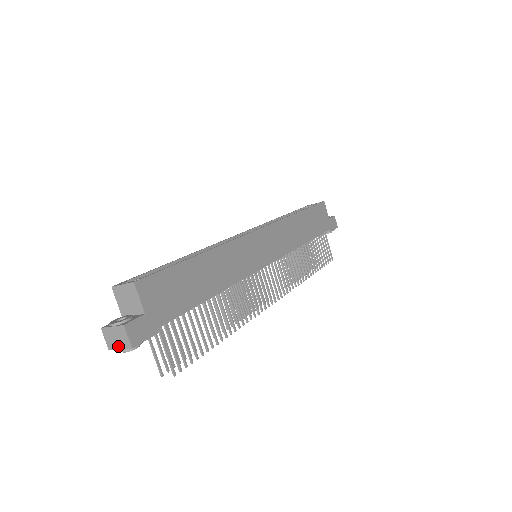
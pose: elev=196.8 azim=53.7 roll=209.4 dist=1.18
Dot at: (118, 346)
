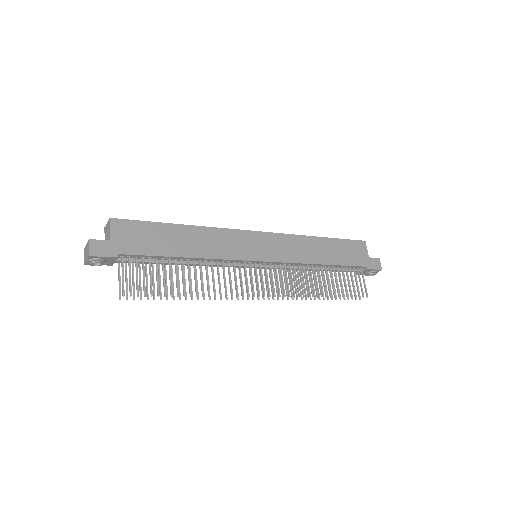
Dot at: (86, 258)
